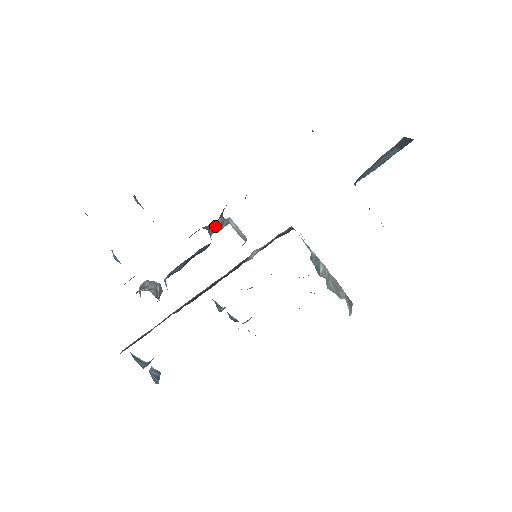
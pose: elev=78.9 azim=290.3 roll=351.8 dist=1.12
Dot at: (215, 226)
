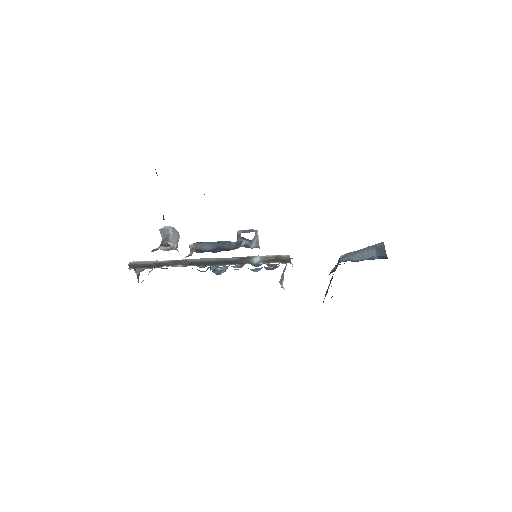
Dot at: (248, 240)
